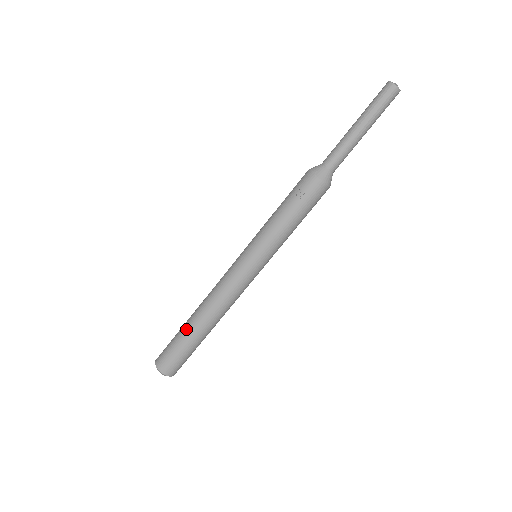
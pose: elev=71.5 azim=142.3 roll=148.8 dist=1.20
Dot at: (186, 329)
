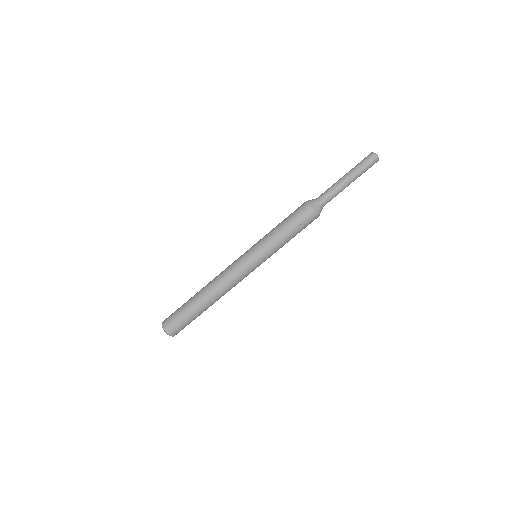
Dot at: (195, 305)
